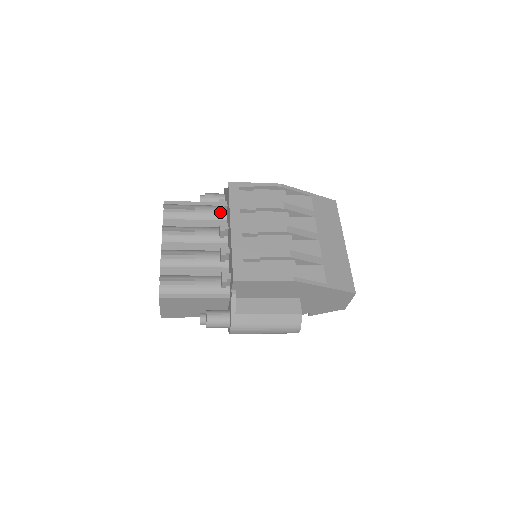
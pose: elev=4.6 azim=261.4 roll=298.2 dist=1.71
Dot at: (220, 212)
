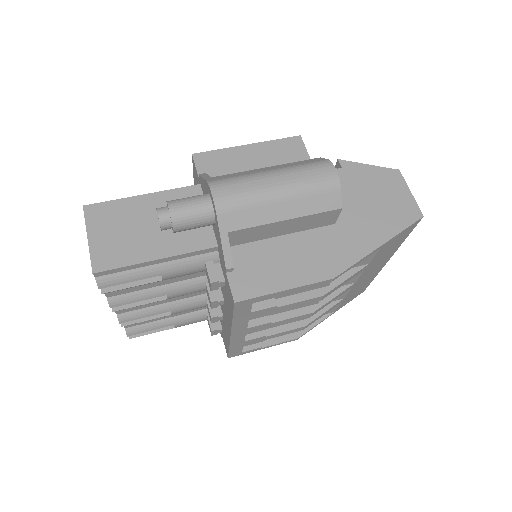
Dot at: occluded
